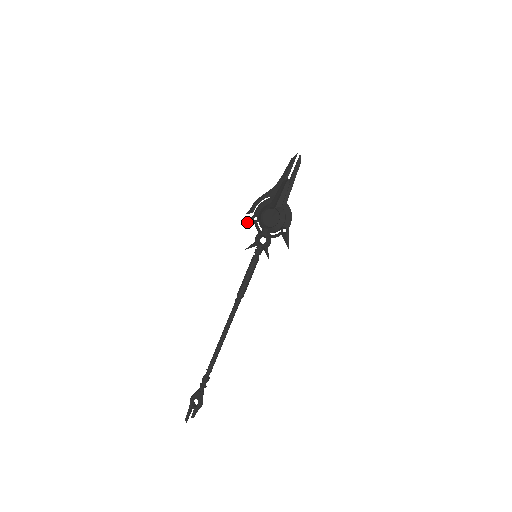
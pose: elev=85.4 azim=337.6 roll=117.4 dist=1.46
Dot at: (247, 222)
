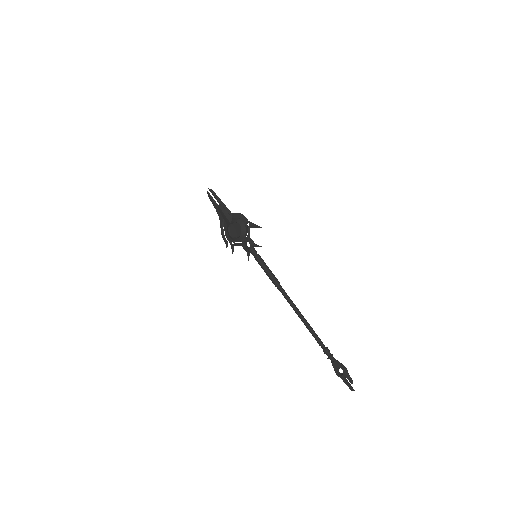
Dot at: (232, 251)
